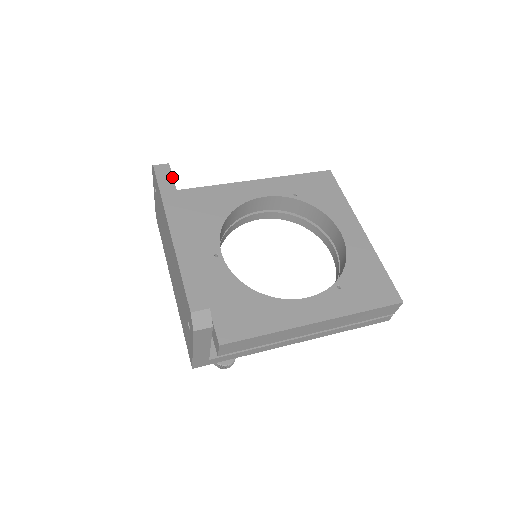
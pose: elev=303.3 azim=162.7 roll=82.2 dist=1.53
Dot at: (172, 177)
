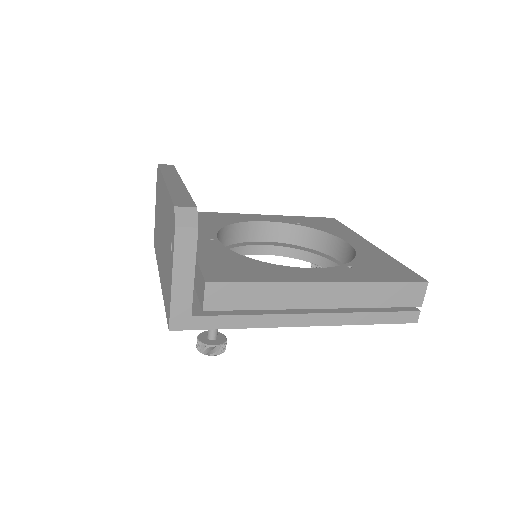
Dot at: (175, 168)
